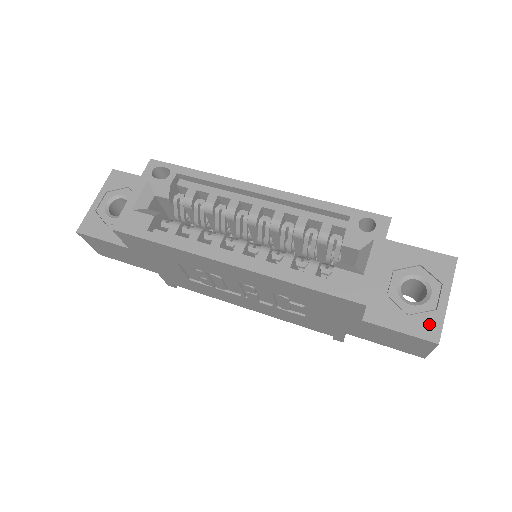
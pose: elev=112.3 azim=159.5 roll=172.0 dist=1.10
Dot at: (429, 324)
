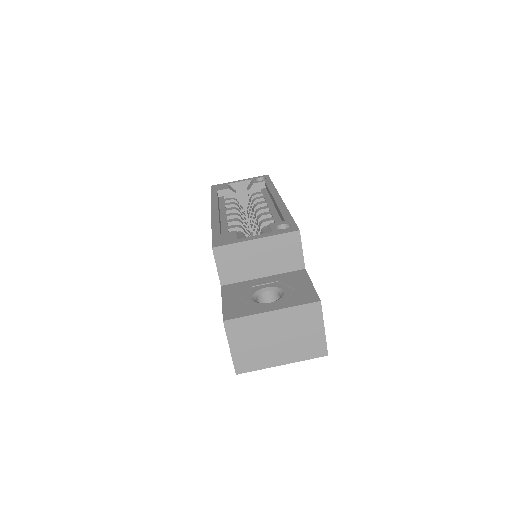
Dot at: (239, 310)
